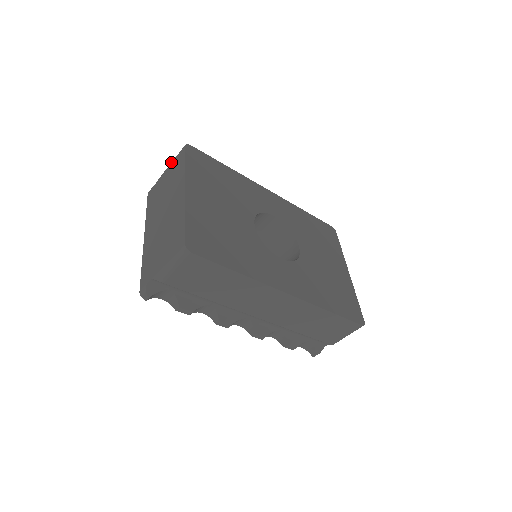
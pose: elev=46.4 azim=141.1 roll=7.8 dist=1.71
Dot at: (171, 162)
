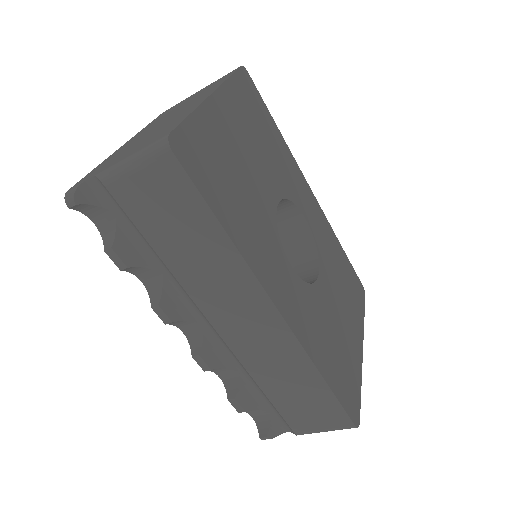
Dot at: occluded
